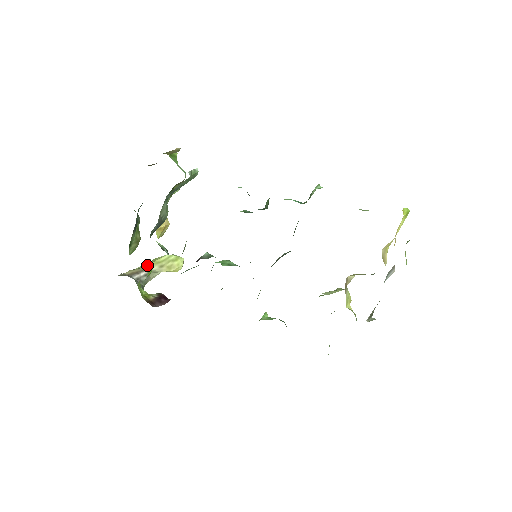
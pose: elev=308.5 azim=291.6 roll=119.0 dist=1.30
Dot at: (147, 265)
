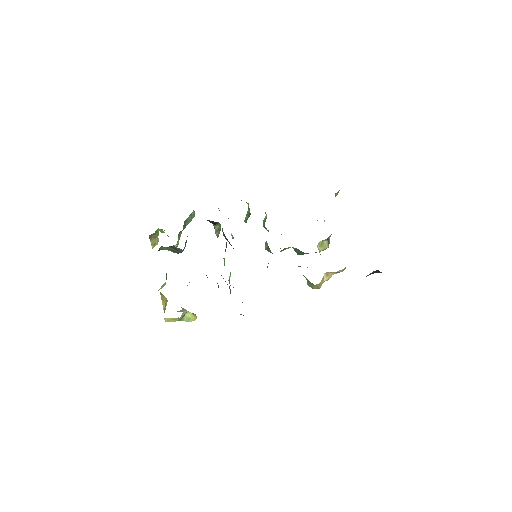
Dot at: occluded
